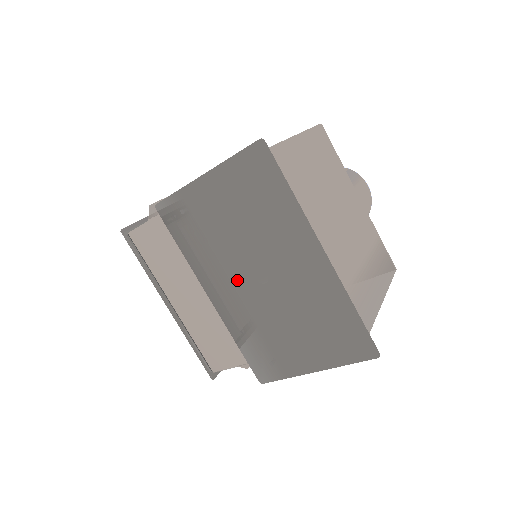
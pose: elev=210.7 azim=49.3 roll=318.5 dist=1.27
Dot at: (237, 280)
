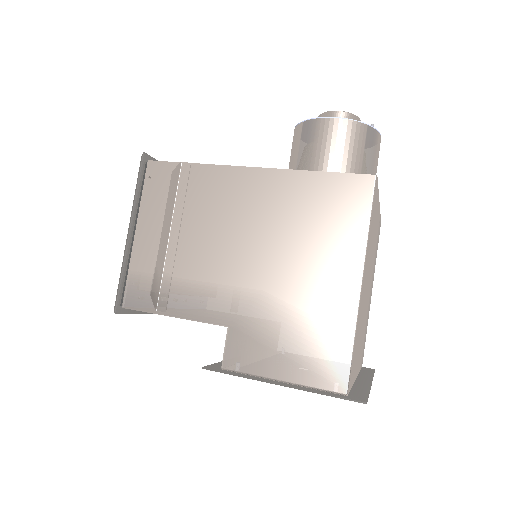
Dot at: occluded
